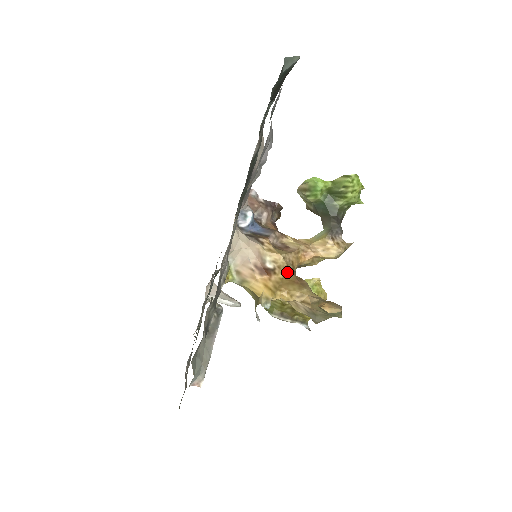
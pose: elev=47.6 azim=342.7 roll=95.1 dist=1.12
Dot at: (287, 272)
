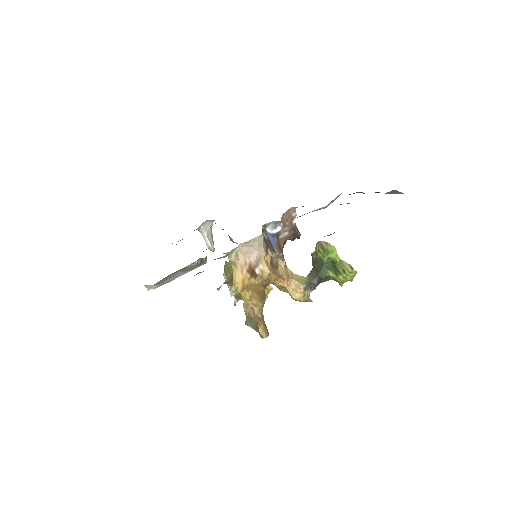
Dot at: (262, 283)
